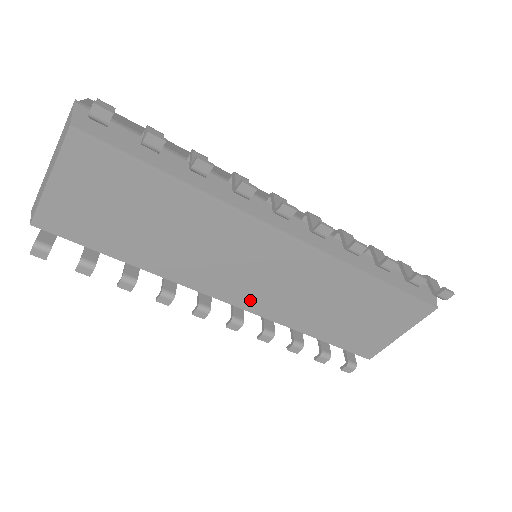
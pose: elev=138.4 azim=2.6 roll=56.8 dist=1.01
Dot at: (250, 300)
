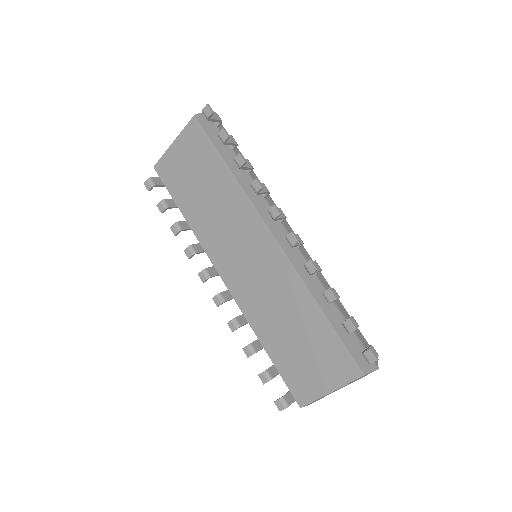
Dot at: (235, 284)
